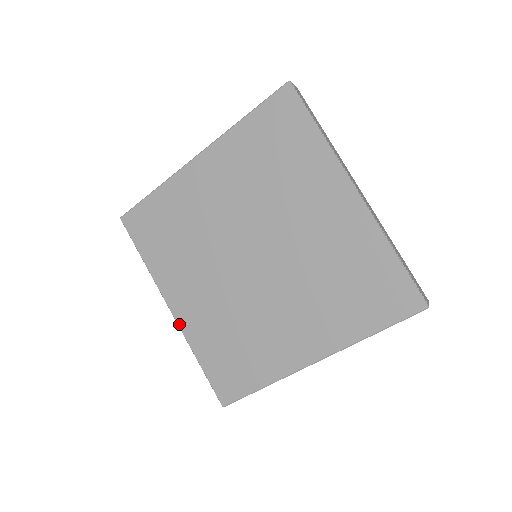
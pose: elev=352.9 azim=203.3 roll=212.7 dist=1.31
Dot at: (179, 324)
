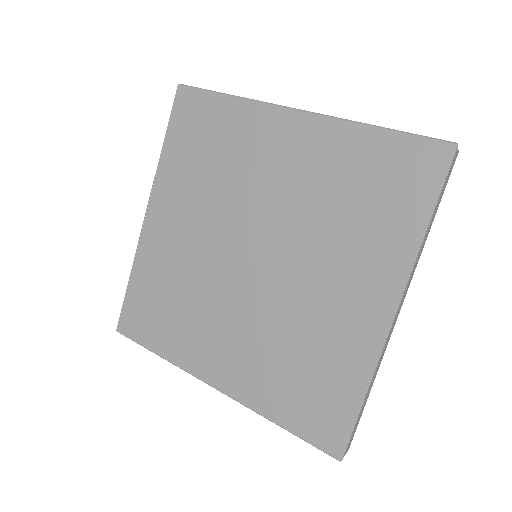
Dot at: (142, 233)
